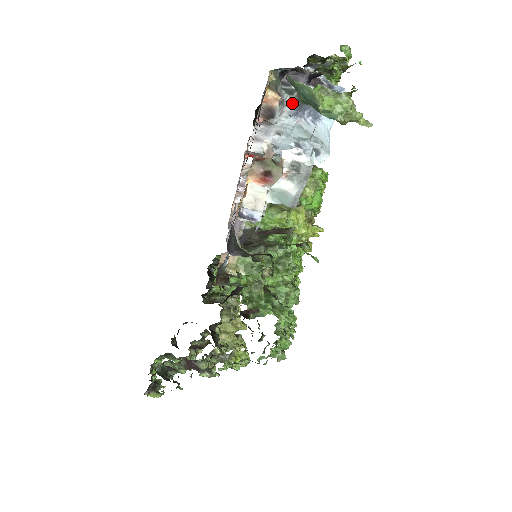
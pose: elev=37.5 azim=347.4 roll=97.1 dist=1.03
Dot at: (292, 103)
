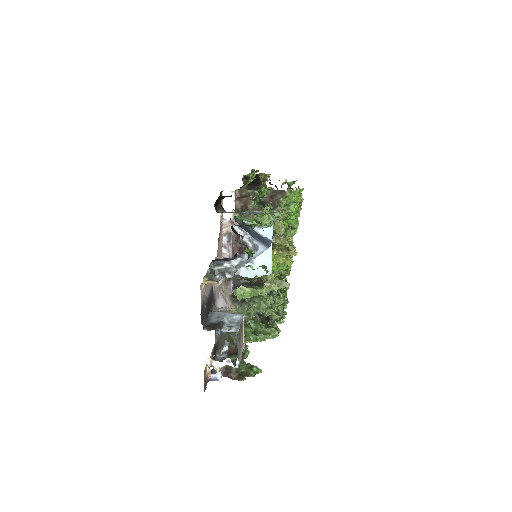
Dot at: (227, 278)
